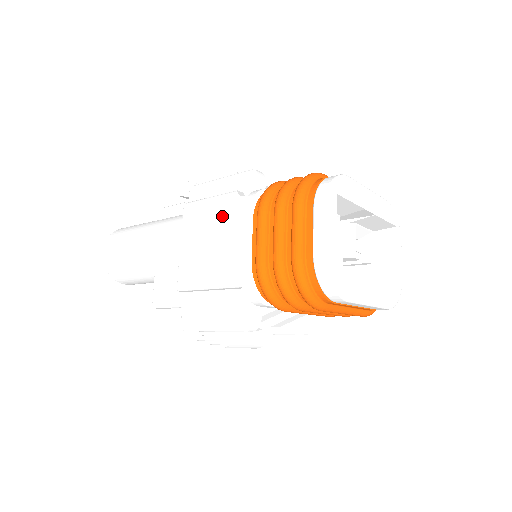
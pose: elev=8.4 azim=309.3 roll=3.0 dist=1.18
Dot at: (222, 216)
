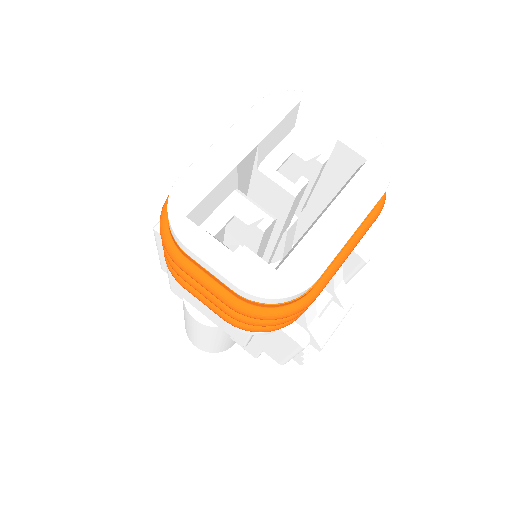
Dot at: occluded
